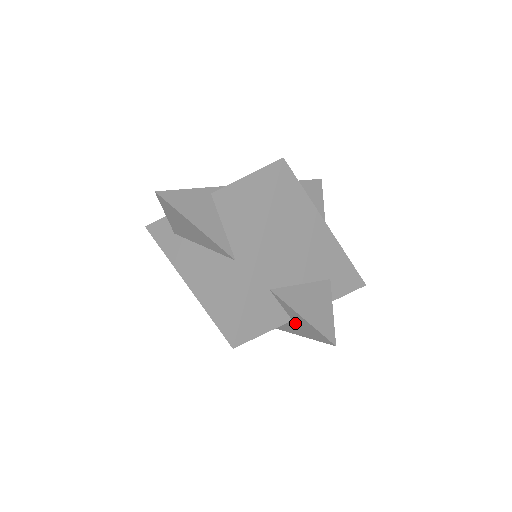
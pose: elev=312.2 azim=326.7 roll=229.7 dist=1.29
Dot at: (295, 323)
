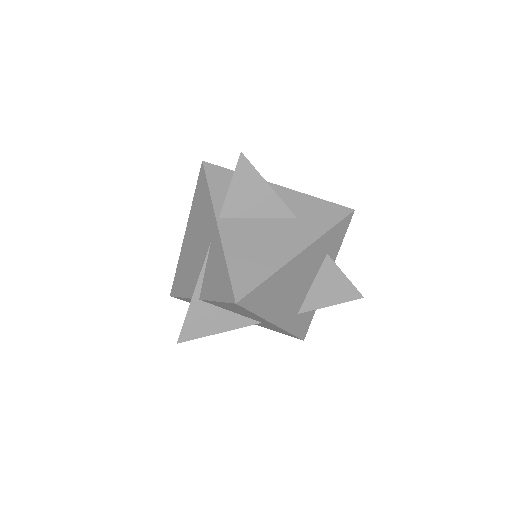
Dot at: occluded
